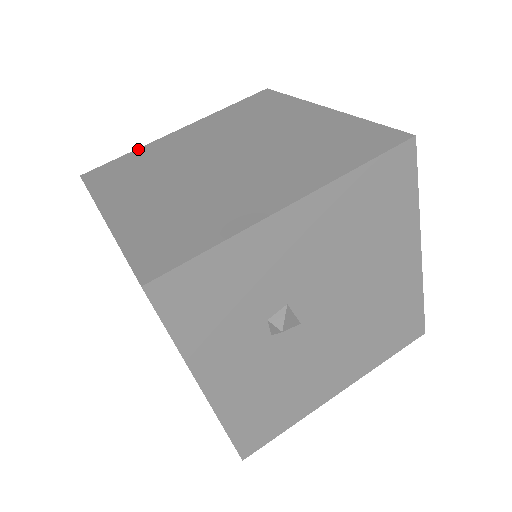
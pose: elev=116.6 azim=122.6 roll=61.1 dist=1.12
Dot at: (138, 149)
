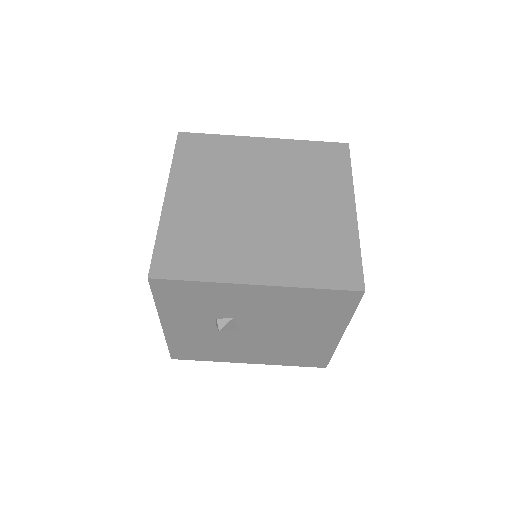
Dot at: (227, 136)
